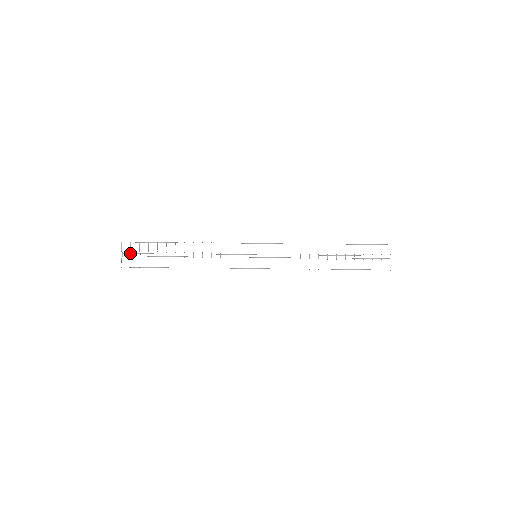
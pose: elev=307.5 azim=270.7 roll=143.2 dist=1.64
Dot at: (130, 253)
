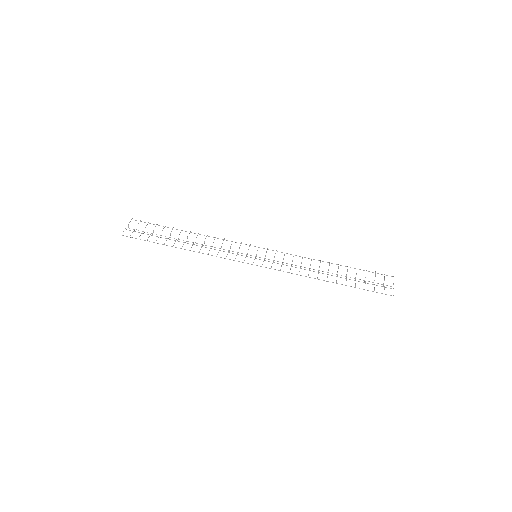
Dot at: occluded
